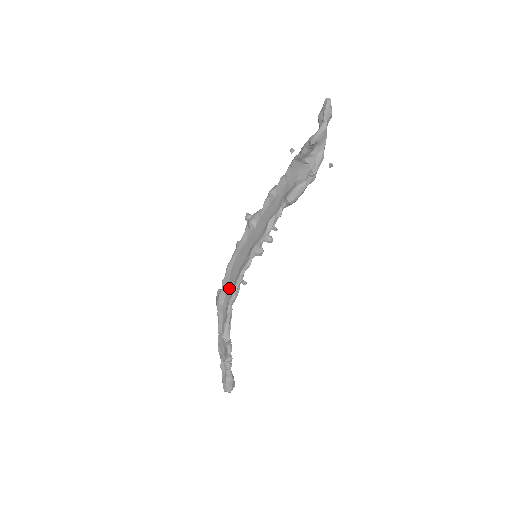
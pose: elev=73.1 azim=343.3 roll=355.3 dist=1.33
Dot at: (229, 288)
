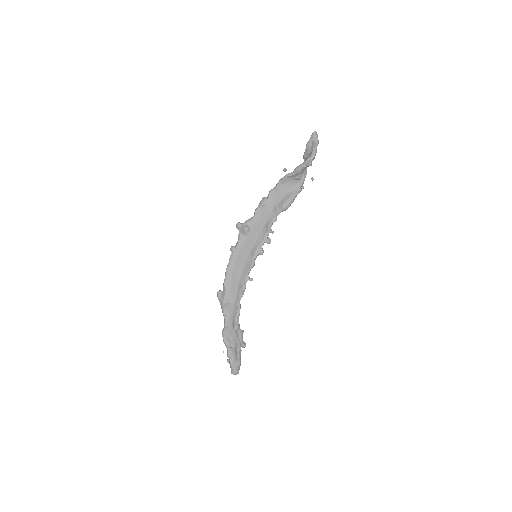
Dot at: (234, 287)
